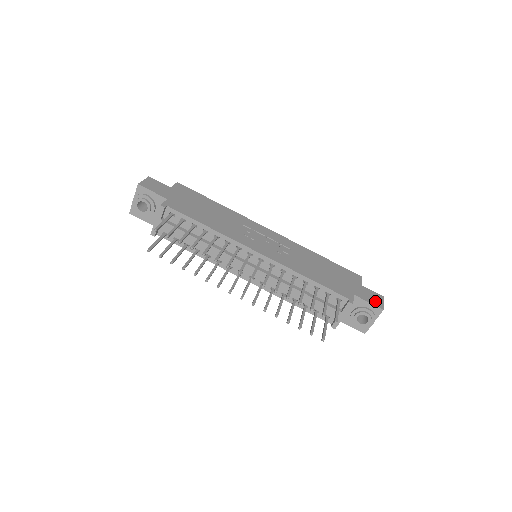
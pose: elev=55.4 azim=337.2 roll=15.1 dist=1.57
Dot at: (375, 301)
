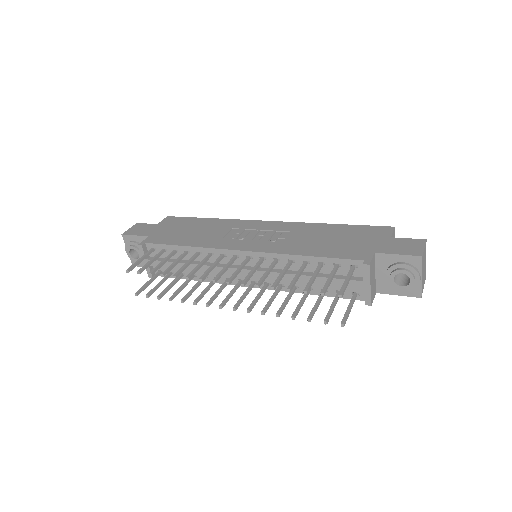
Dot at: (409, 250)
